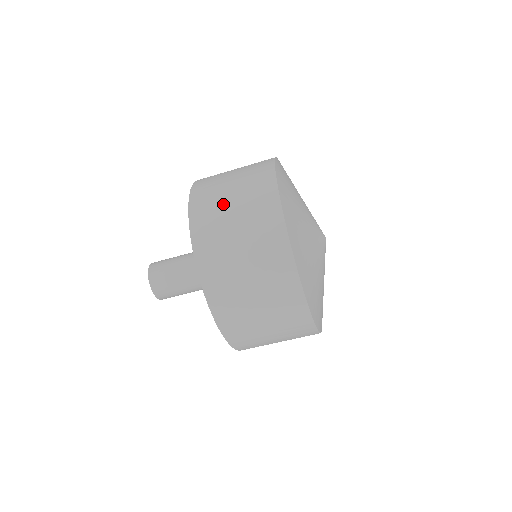
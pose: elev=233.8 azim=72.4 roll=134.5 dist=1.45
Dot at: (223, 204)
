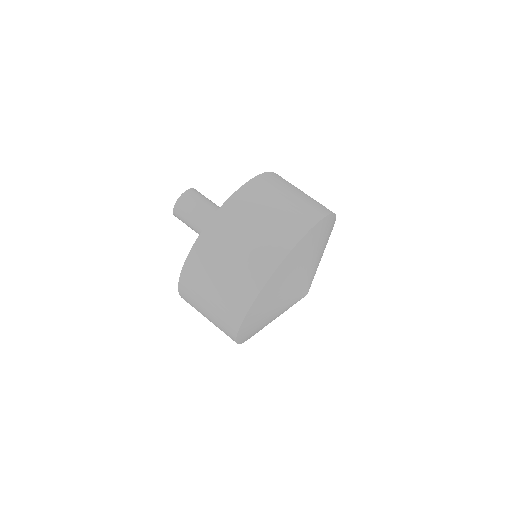
Dot at: occluded
